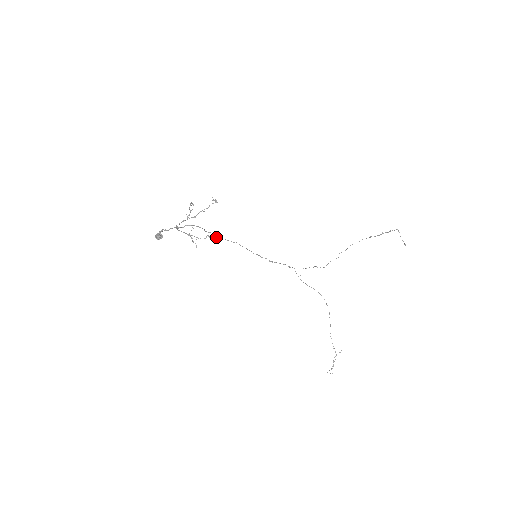
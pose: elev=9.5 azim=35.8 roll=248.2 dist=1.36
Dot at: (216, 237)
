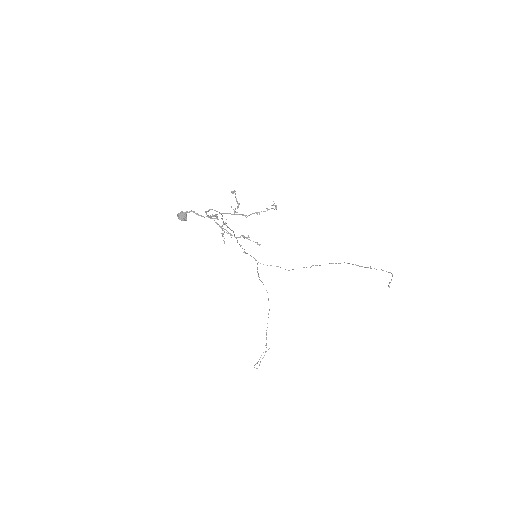
Dot at: (253, 241)
